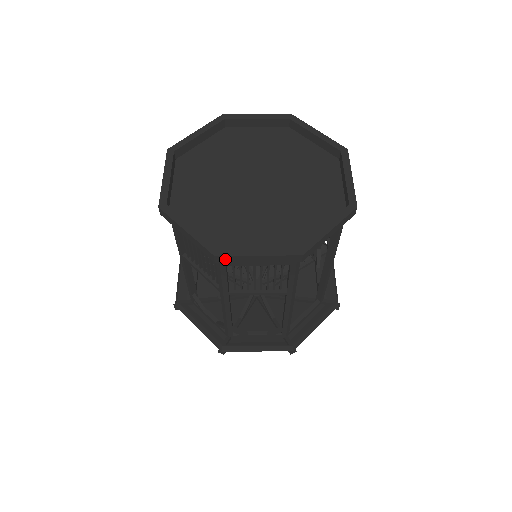
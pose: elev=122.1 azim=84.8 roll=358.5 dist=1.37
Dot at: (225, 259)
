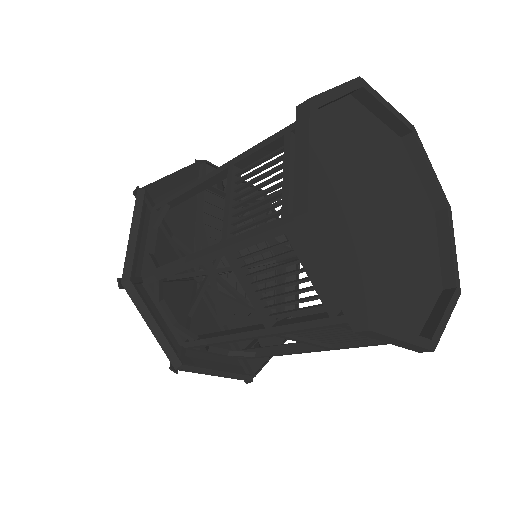
Dot at: occluded
